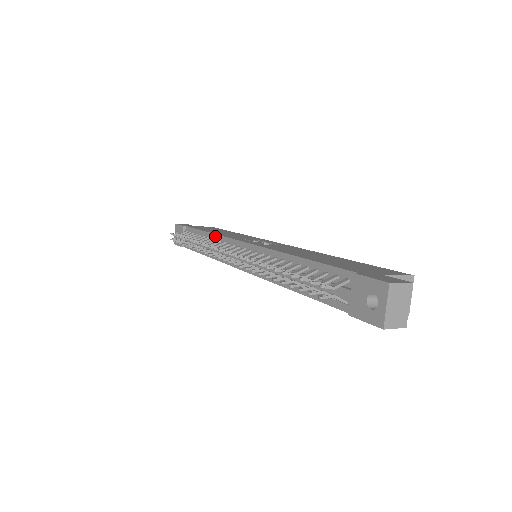
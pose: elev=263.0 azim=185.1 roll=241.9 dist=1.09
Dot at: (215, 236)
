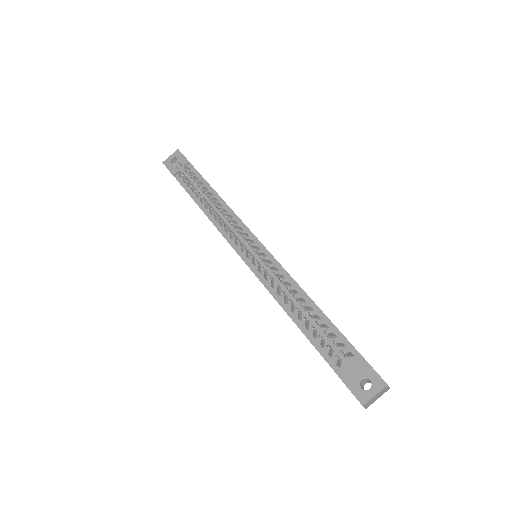
Dot at: (228, 207)
